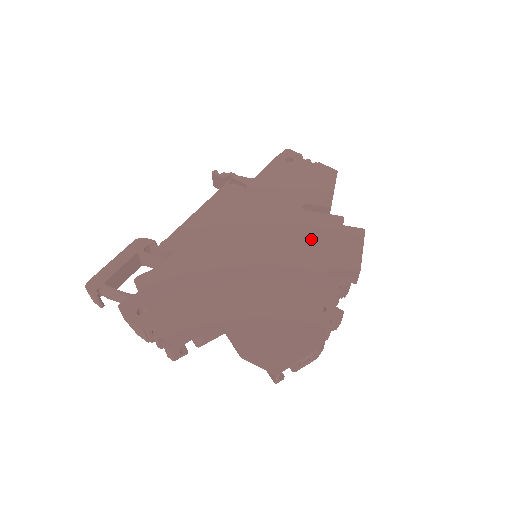
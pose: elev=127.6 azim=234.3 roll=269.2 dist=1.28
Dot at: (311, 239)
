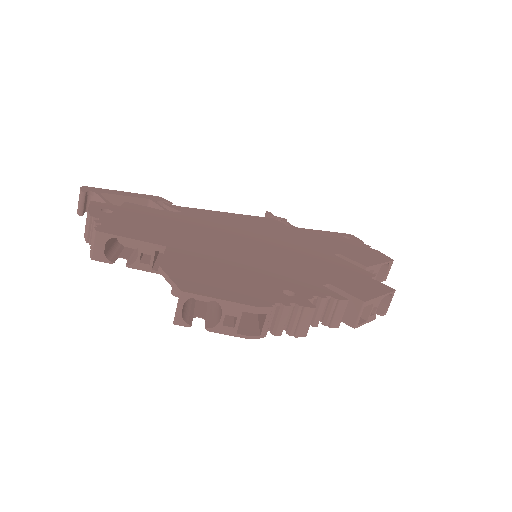
Dot at: (325, 266)
